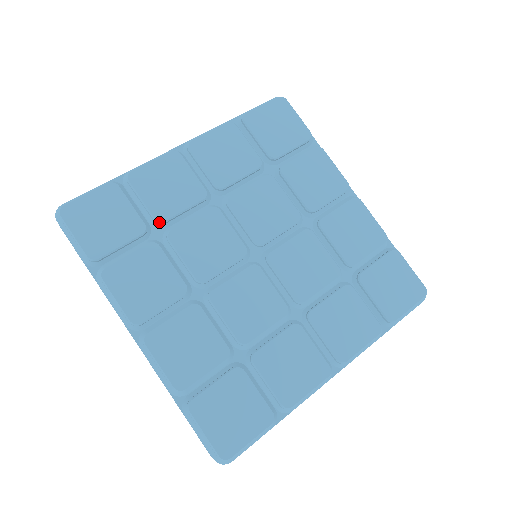
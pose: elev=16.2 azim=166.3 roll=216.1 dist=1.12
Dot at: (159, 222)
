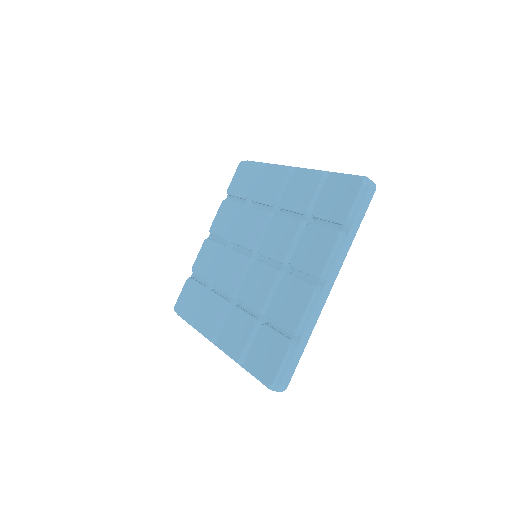
Dot at: (208, 280)
